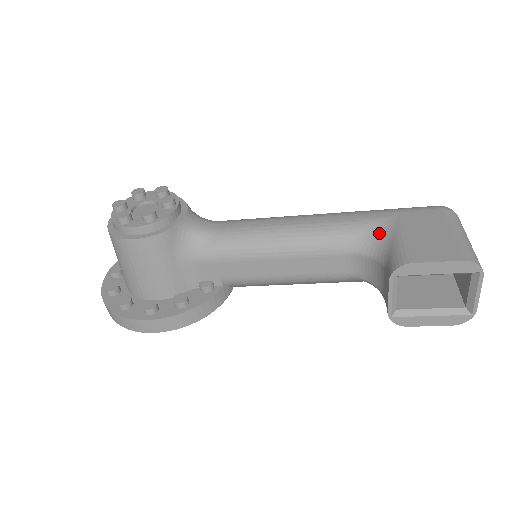
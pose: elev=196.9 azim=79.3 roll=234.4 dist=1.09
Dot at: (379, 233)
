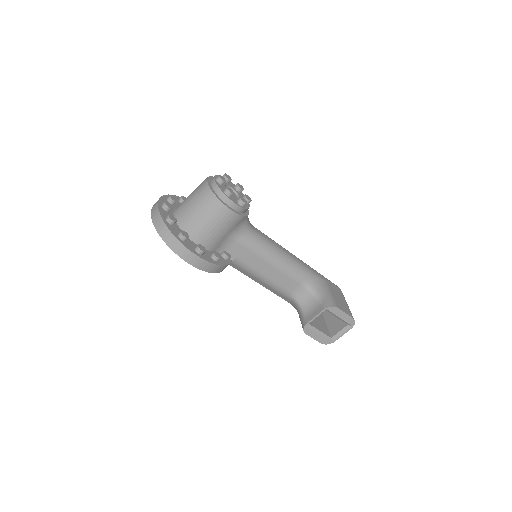
Dot at: (320, 284)
